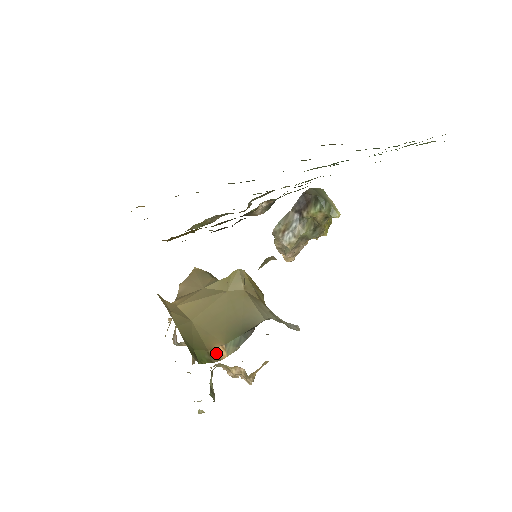
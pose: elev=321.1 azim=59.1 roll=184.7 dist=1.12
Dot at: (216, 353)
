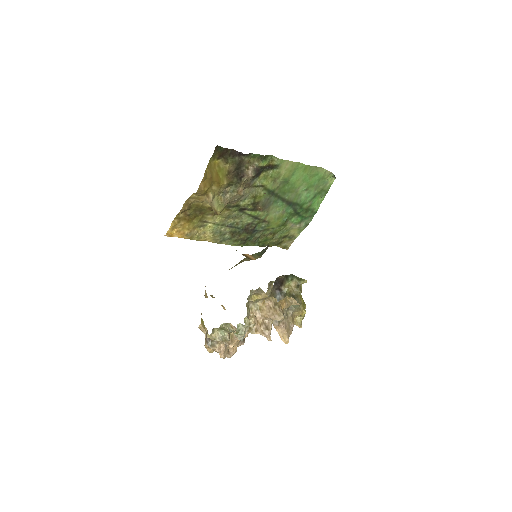
Dot at: (247, 256)
